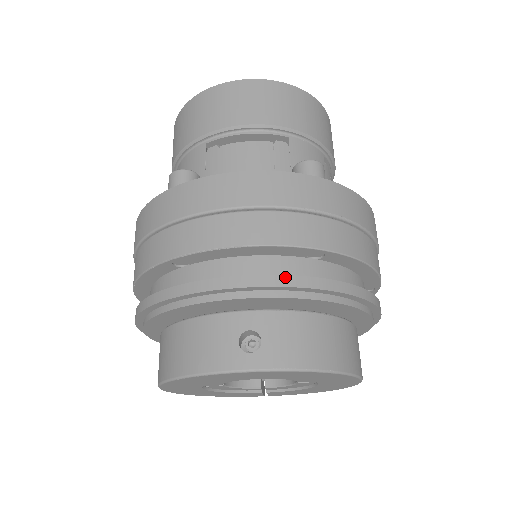
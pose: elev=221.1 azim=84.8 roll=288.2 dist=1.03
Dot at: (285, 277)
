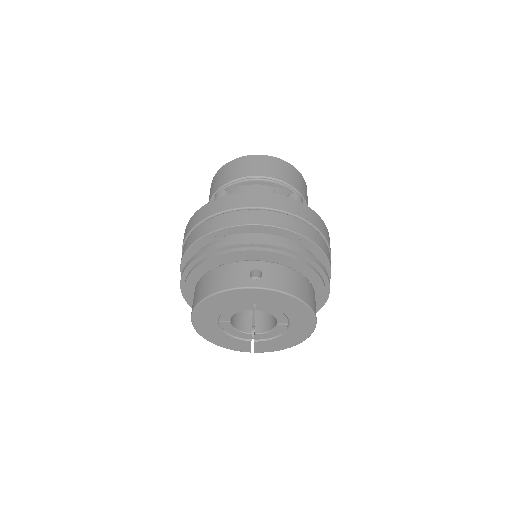
Dot at: (278, 242)
